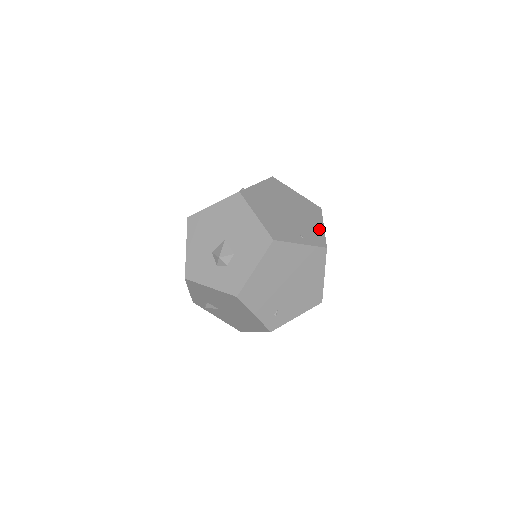
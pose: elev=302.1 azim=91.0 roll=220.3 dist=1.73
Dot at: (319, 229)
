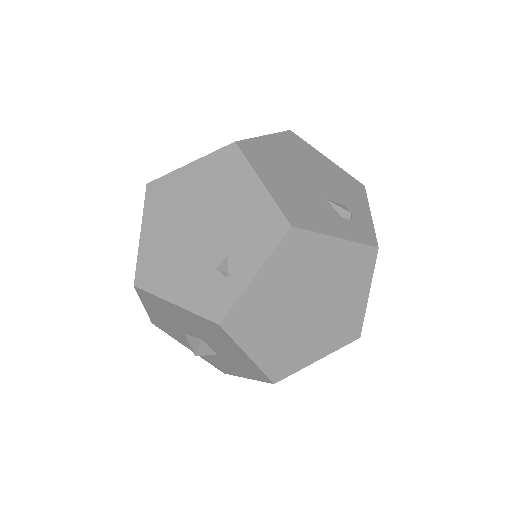
Dot at: (358, 307)
